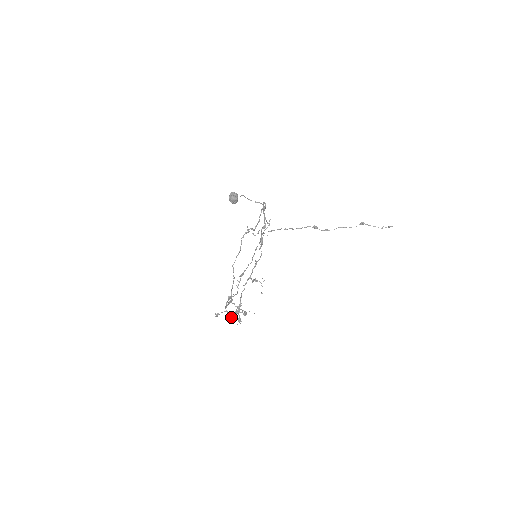
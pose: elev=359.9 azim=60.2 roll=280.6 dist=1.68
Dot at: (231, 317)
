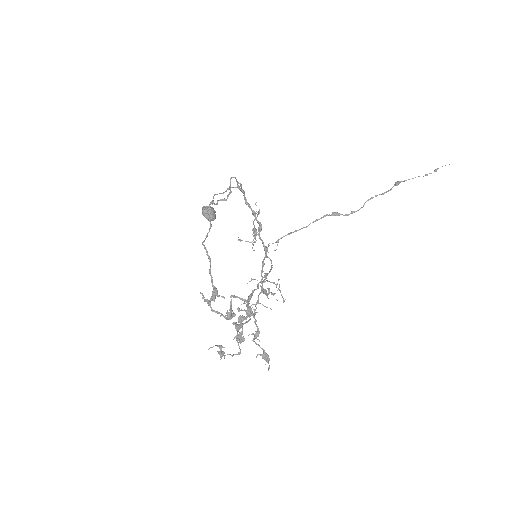
Dot at: (239, 339)
